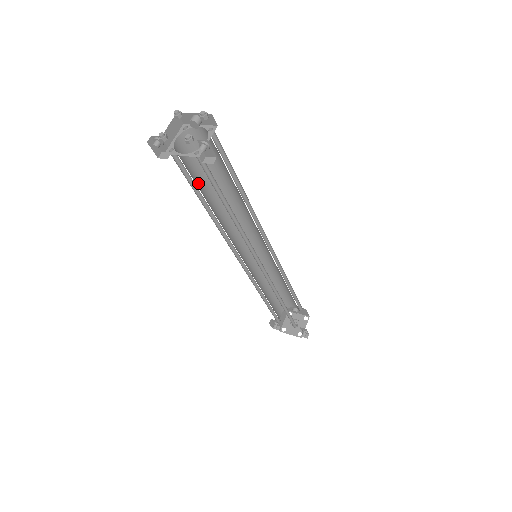
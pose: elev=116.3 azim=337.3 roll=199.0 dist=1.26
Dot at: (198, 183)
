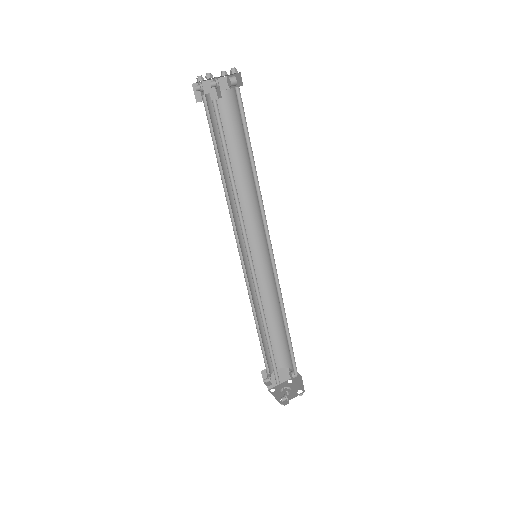
Dot at: occluded
